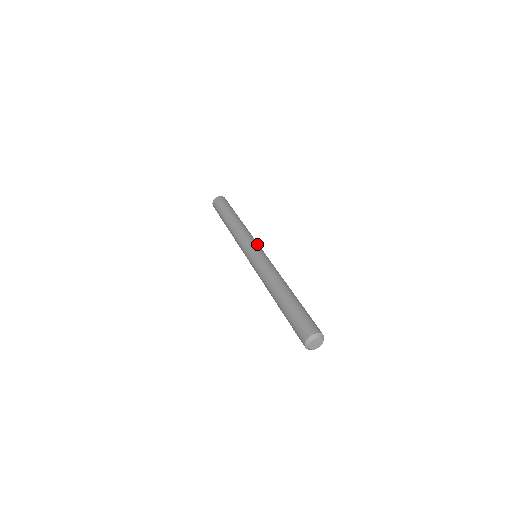
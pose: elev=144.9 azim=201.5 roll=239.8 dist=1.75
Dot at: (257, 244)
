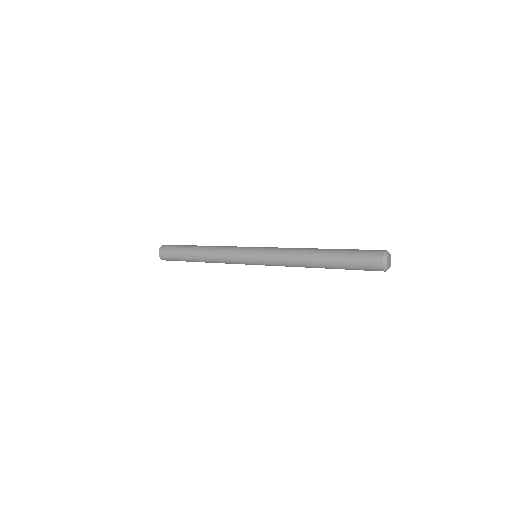
Dot at: occluded
